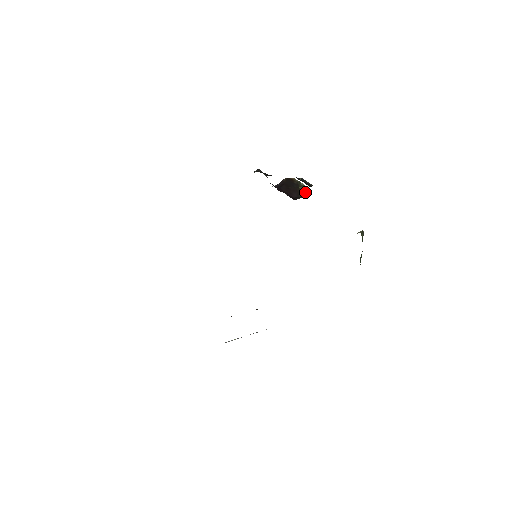
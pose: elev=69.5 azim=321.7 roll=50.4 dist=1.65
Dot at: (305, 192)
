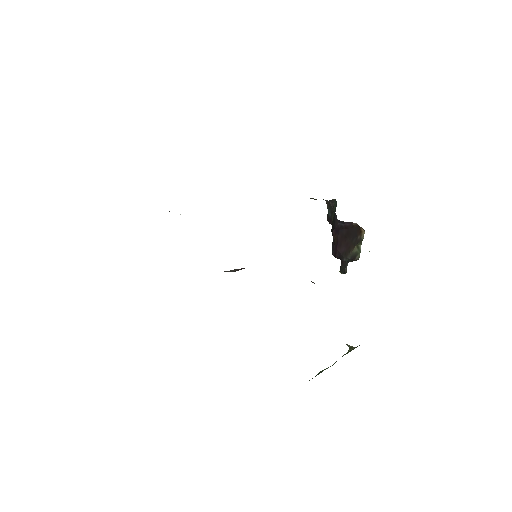
Dot at: (353, 257)
